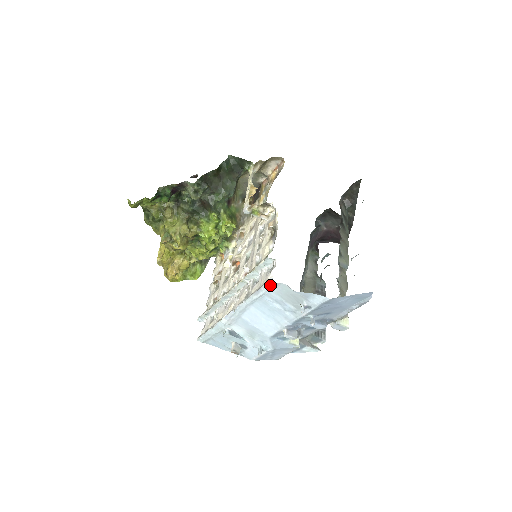
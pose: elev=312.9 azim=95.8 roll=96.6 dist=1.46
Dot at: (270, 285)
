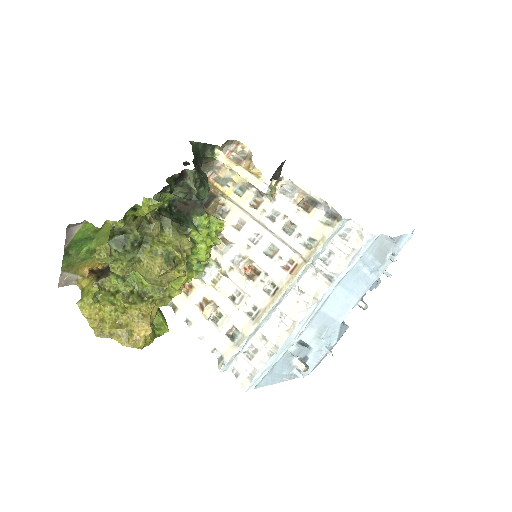
Dot at: (370, 242)
